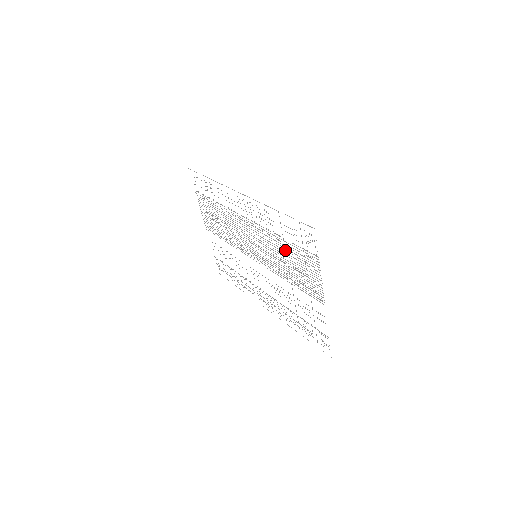
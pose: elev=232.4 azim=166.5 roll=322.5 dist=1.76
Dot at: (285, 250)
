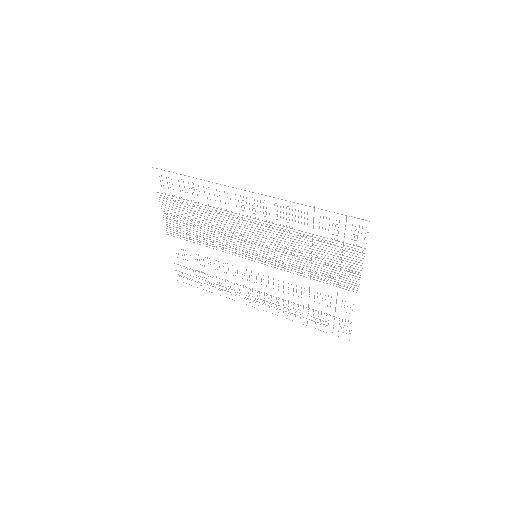
Dot at: occluded
